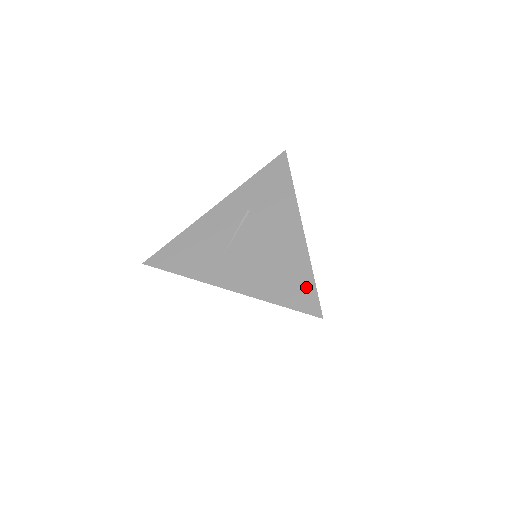
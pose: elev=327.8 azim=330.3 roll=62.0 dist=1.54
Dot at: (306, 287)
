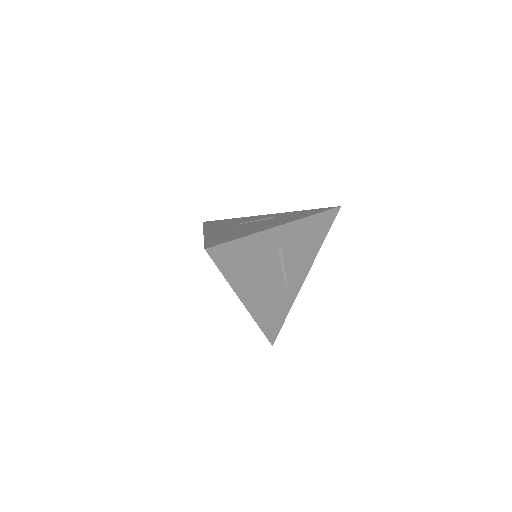
Dot at: (227, 240)
